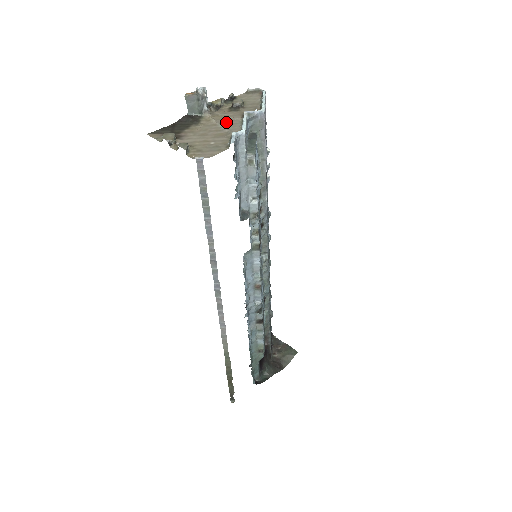
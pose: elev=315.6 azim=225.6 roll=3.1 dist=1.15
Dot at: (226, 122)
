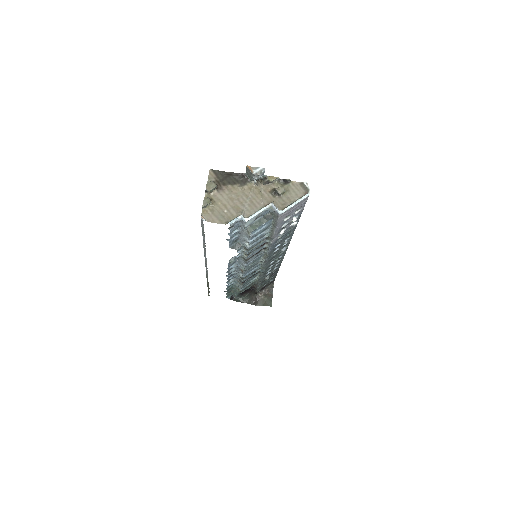
Dot at: (254, 200)
